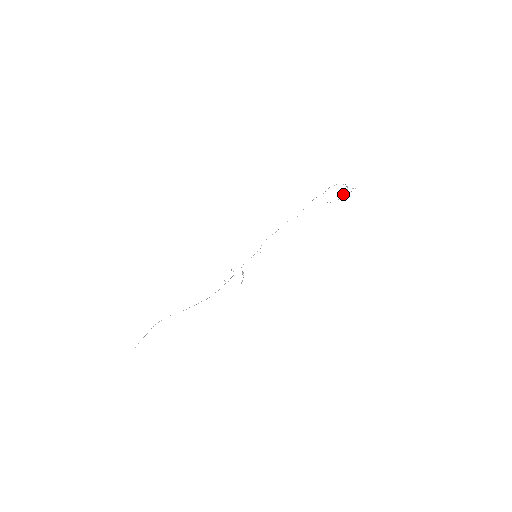
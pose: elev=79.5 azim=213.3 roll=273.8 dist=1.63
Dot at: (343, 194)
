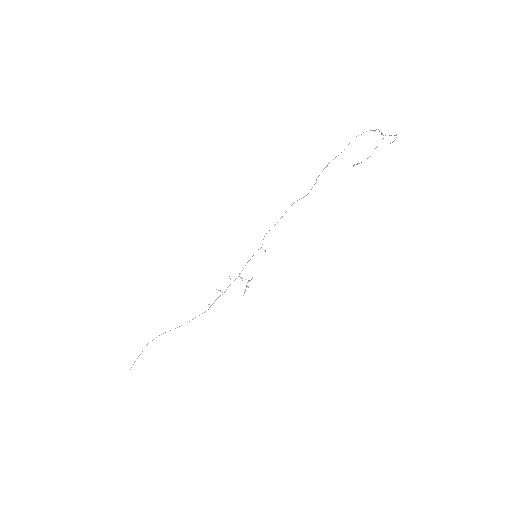
Dot at: occluded
